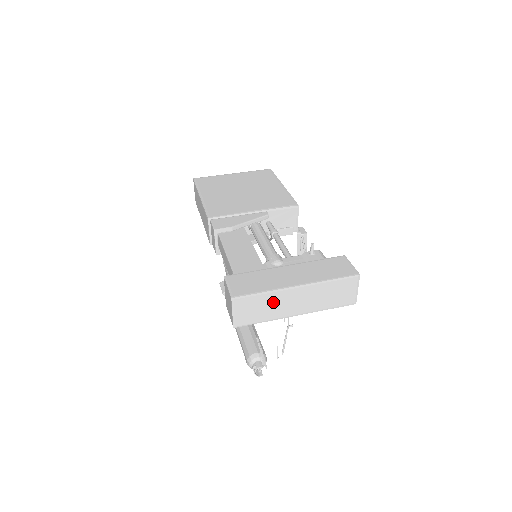
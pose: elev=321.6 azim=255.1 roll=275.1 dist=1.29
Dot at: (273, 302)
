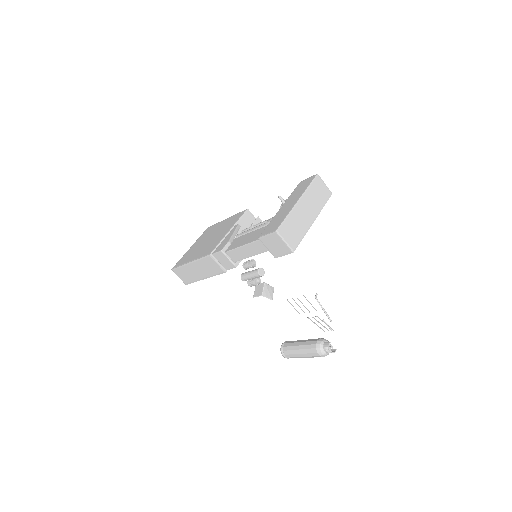
Dot at: (296, 220)
